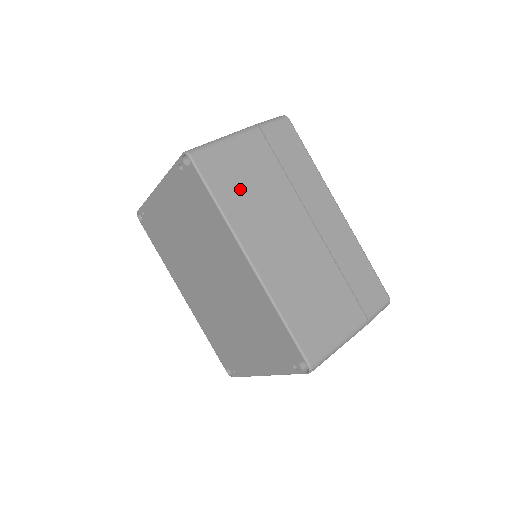
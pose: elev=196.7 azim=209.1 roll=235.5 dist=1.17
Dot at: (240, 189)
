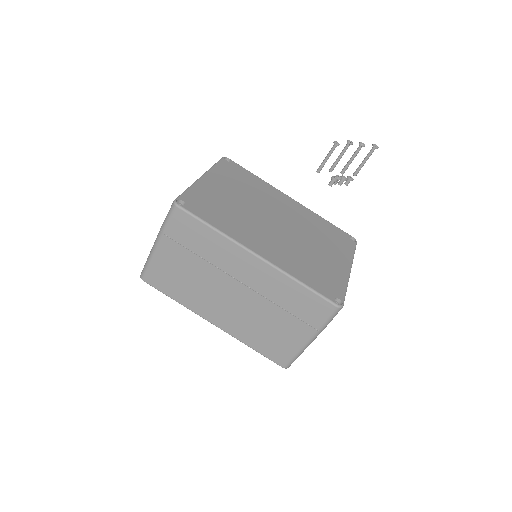
Dot at: (180, 285)
